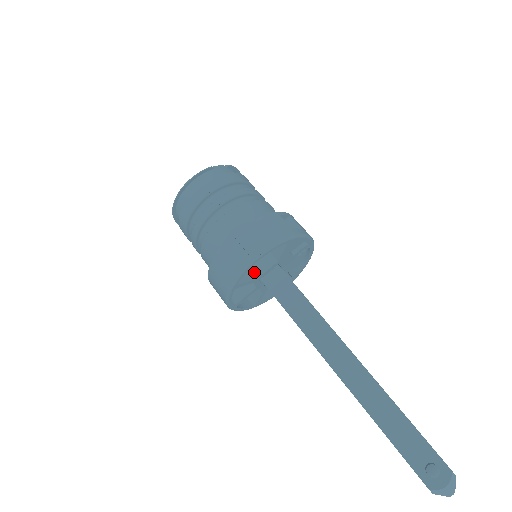
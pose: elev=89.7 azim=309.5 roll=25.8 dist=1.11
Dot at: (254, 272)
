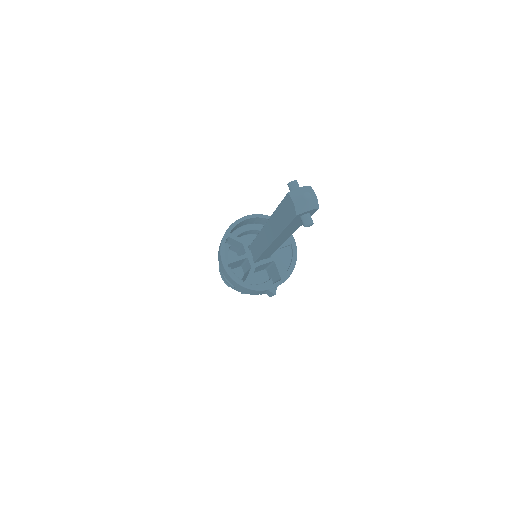
Dot at: (246, 242)
